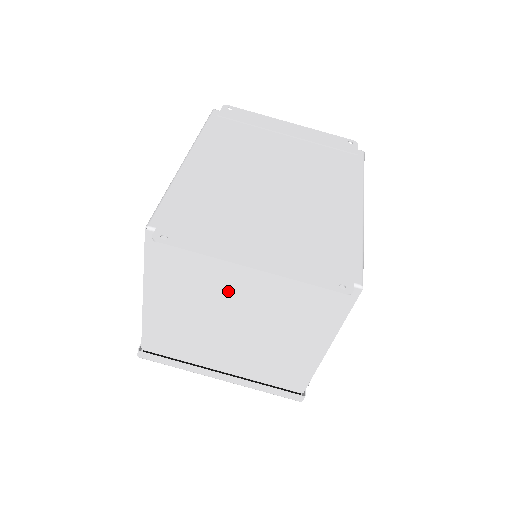
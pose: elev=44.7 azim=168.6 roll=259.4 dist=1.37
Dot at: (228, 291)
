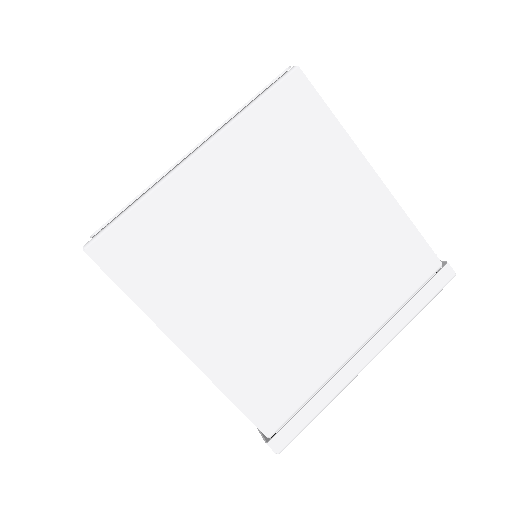
Dot at: (227, 225)
